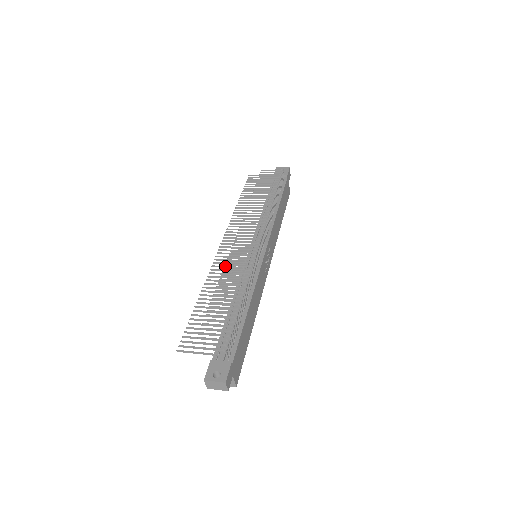
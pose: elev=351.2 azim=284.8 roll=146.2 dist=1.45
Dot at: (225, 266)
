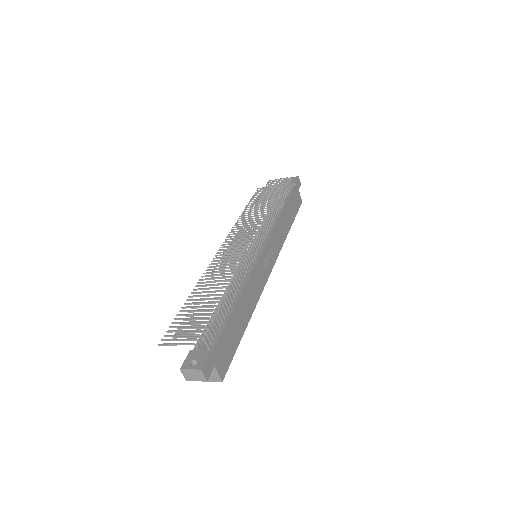
Dot at: occluded
